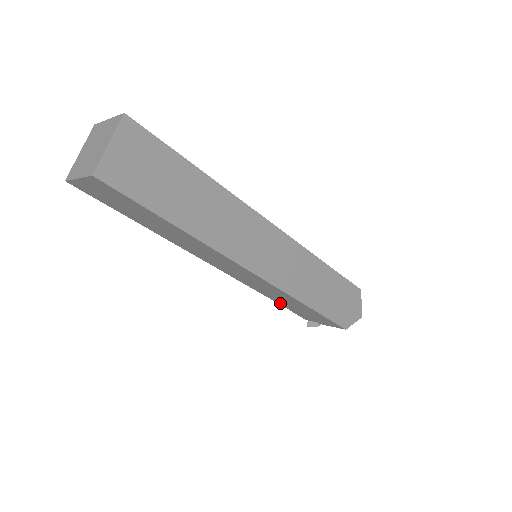
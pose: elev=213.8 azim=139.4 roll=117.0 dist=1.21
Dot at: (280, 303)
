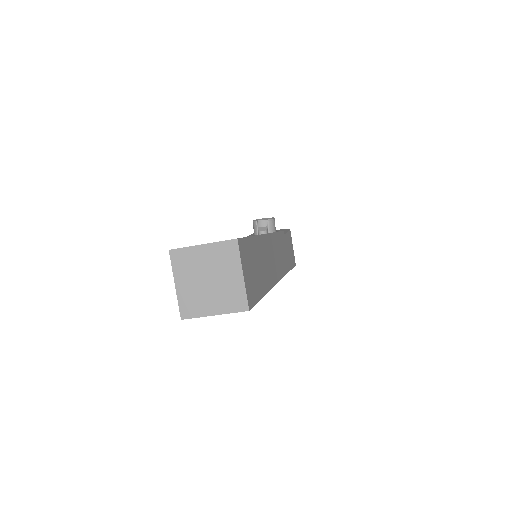
Dot at: occluded
